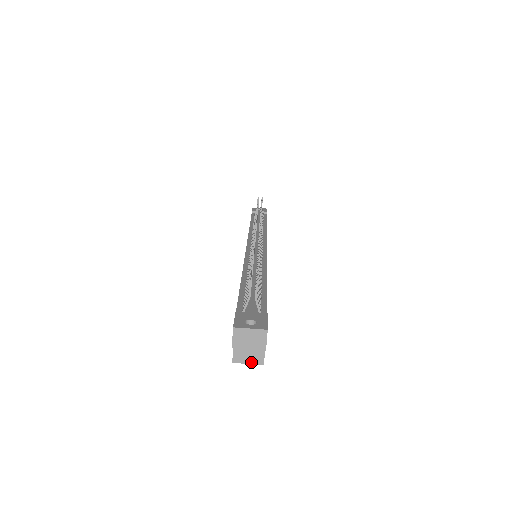
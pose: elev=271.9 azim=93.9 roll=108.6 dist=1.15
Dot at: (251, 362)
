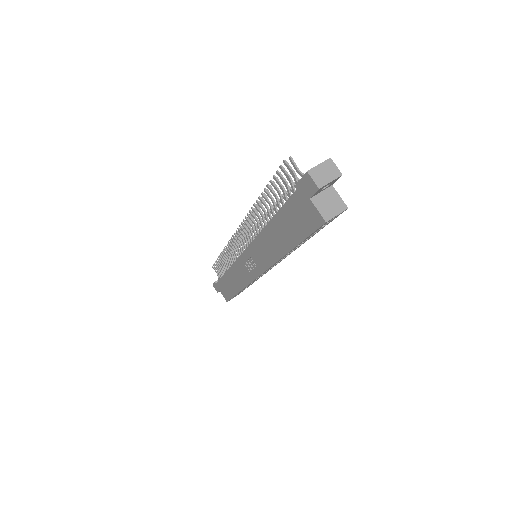
Dot at: (338, 212)
